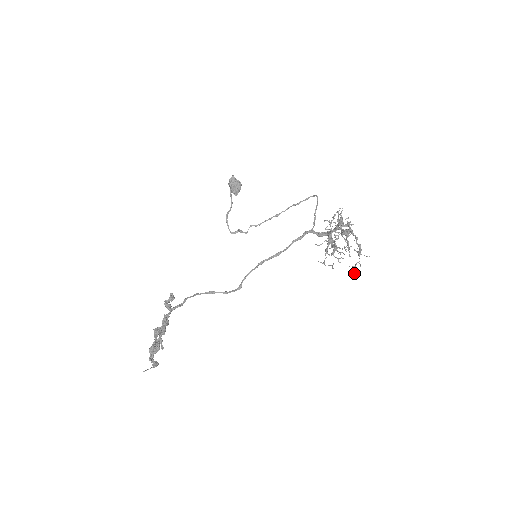
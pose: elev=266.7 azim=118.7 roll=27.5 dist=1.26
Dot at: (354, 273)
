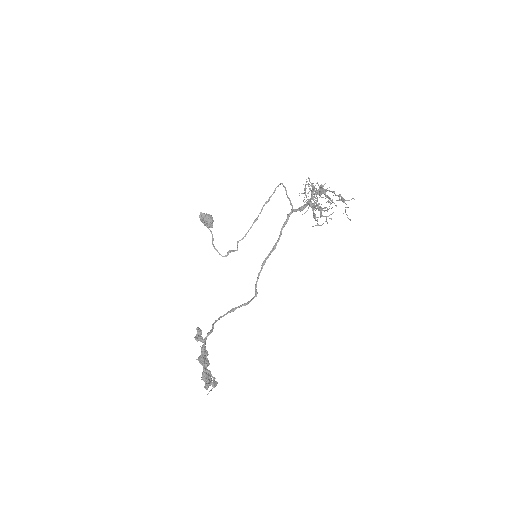
Dot at: (348, 218)
